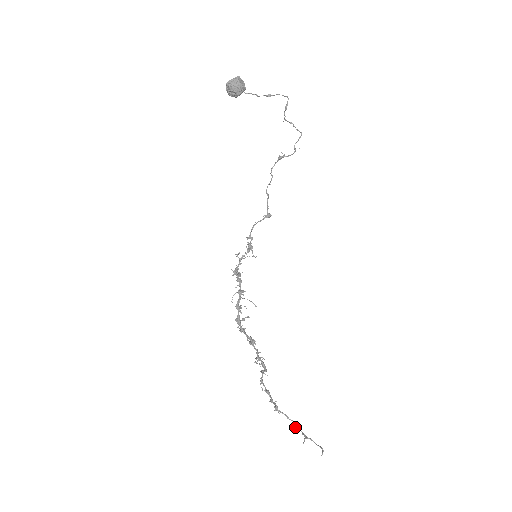
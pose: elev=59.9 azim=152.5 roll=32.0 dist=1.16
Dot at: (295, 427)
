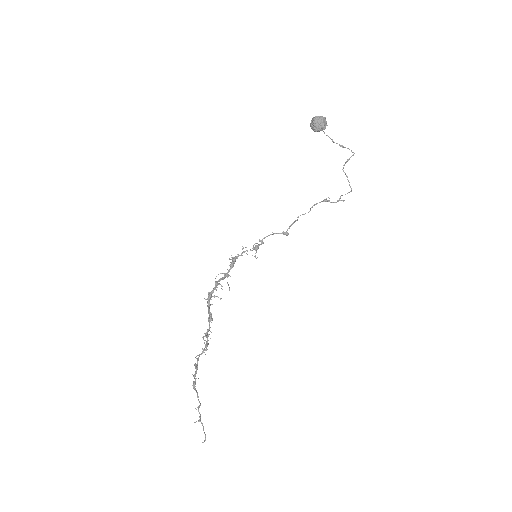
Dot at: (198, 407)
